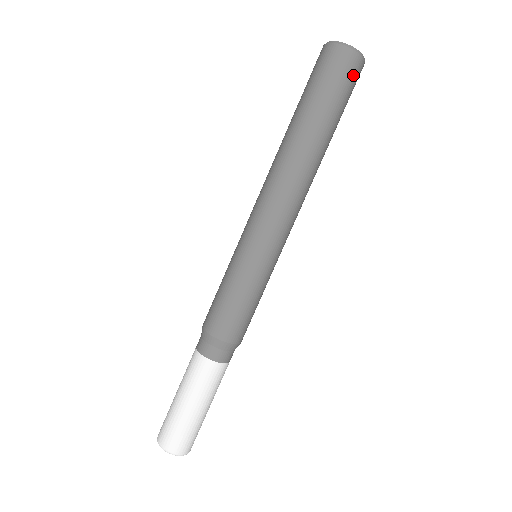
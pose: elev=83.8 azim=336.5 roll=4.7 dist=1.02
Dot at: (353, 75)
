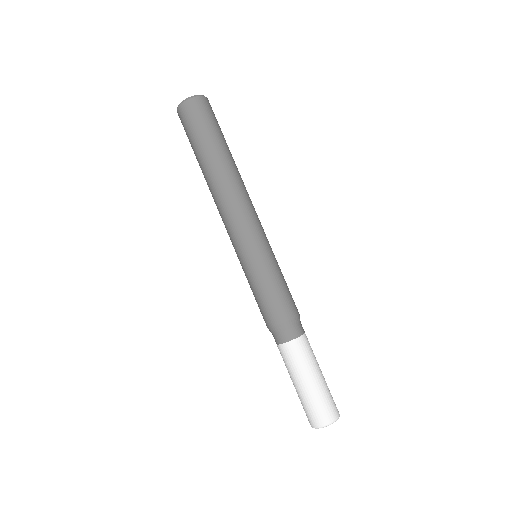
Dot at: (212, 110)
